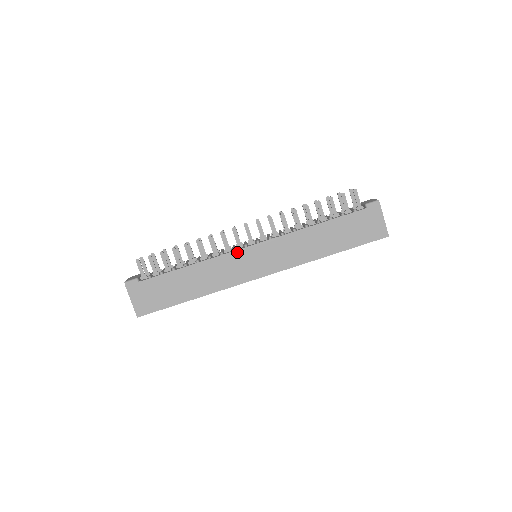
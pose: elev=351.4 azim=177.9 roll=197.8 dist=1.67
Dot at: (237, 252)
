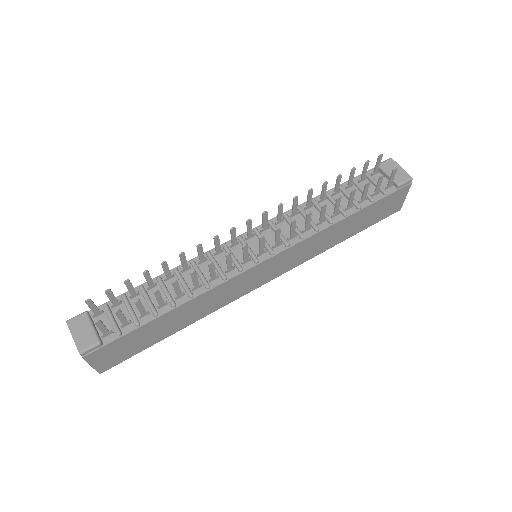
Dot at: (246, 272)
